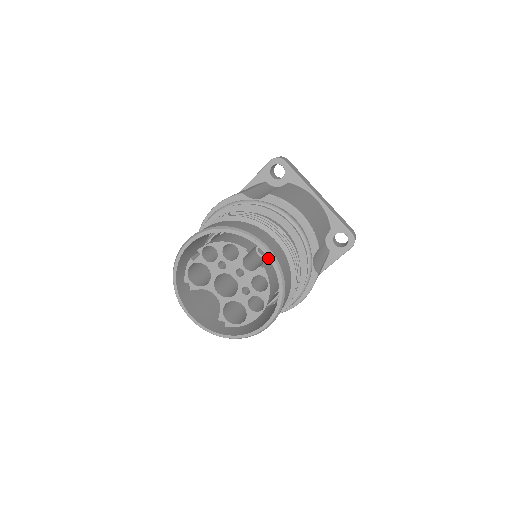
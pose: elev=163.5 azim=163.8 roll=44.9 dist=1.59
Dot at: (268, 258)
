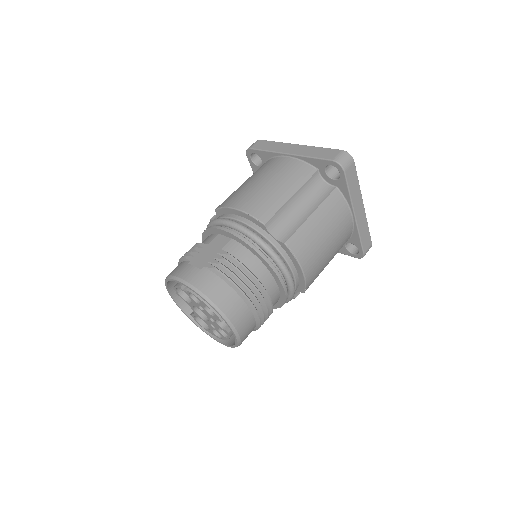
Dot at: occluded
